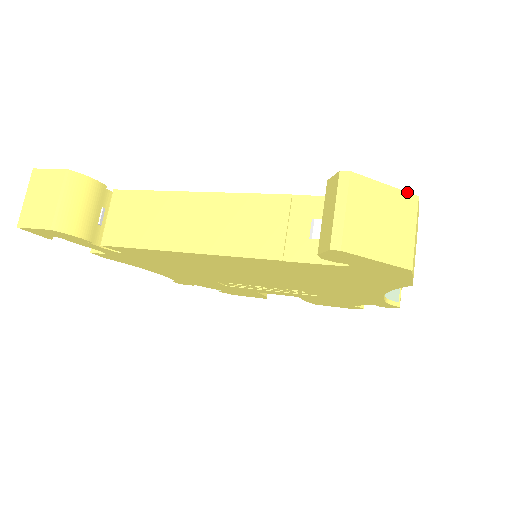
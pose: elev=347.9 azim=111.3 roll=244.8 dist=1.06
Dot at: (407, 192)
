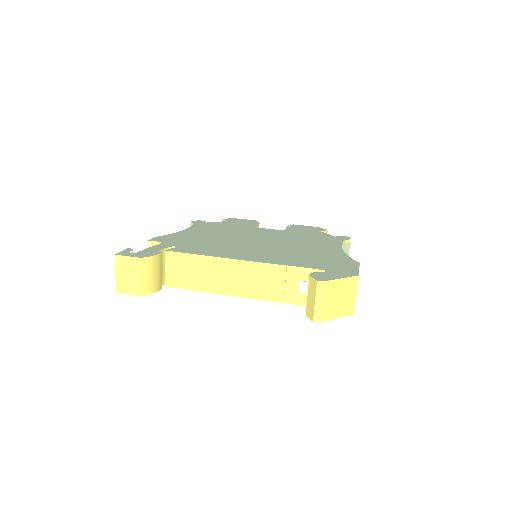
Dot at: (353, 276)
